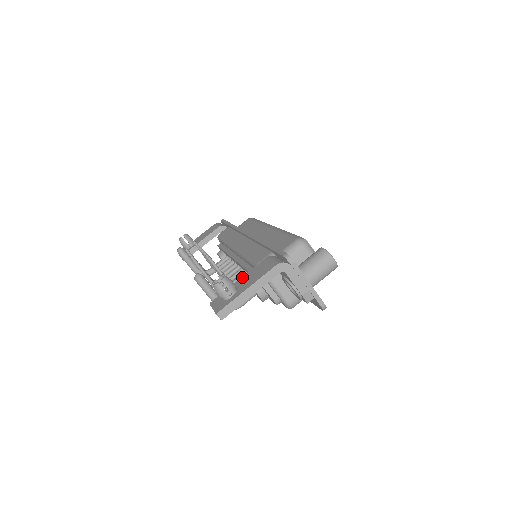
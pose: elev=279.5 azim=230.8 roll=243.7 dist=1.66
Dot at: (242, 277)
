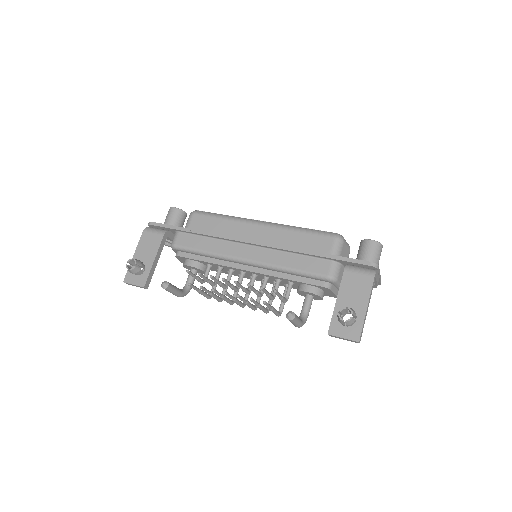
Dot at: (338, 297)
